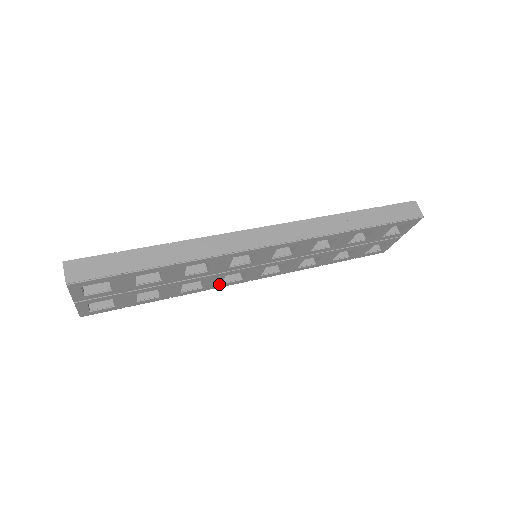
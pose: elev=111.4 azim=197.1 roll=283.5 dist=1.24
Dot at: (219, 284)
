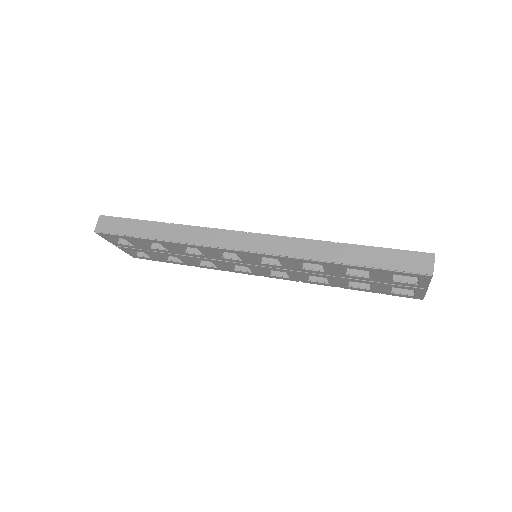
Dot at: (231, 269)
